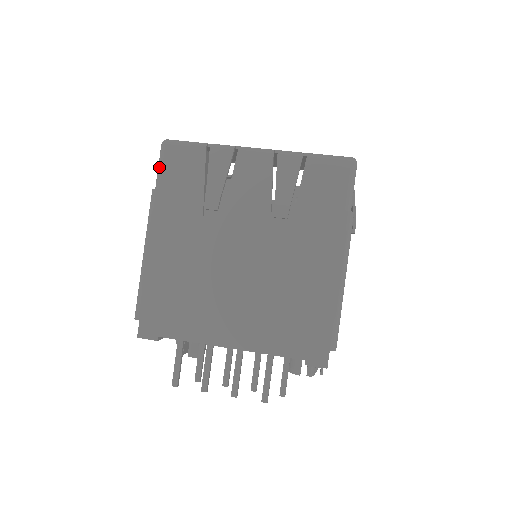
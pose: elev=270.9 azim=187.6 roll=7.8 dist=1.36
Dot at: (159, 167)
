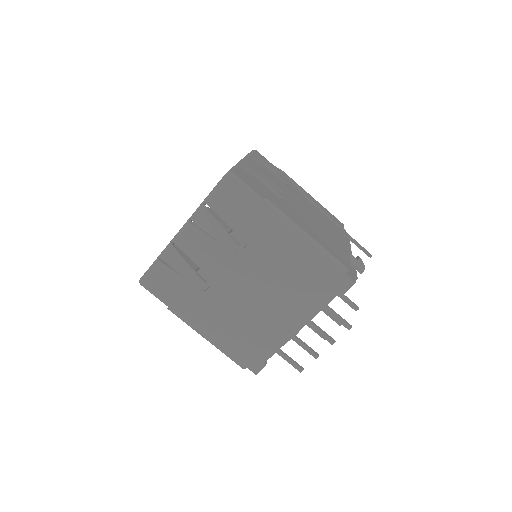
Dot at: (155, 296)
